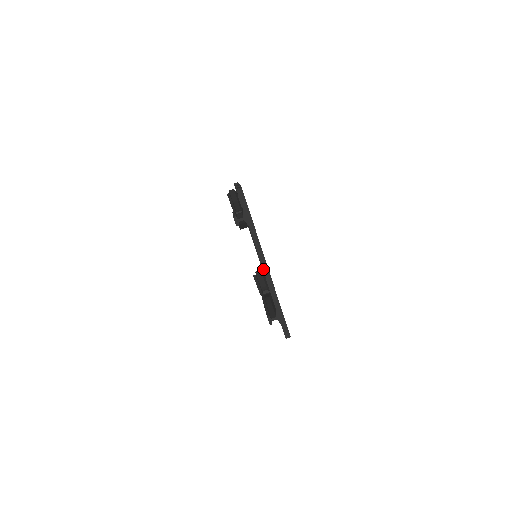
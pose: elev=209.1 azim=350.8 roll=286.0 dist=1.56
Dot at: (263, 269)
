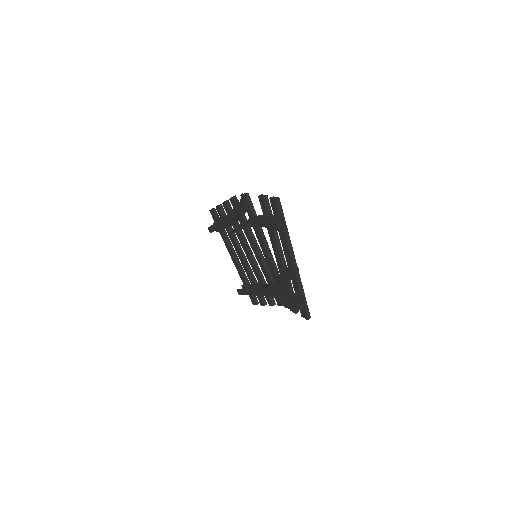
Dot at: (293, 265)
